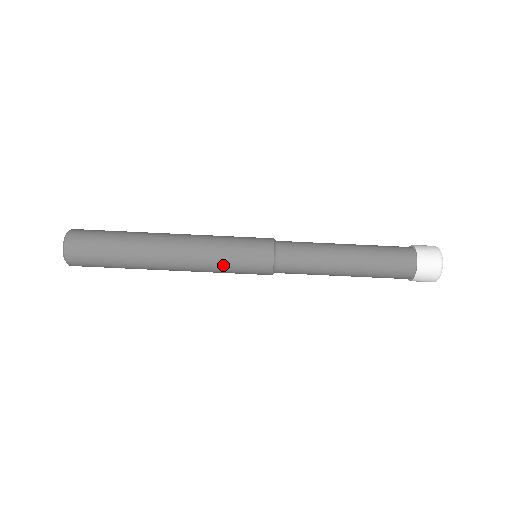
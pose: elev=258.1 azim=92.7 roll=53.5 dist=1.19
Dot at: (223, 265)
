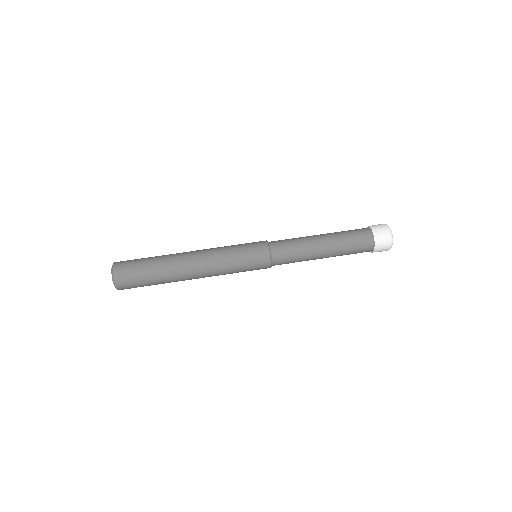
Dot at: (231, 250)
